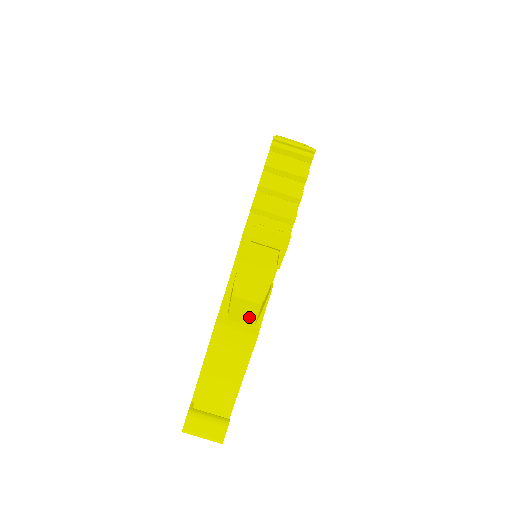
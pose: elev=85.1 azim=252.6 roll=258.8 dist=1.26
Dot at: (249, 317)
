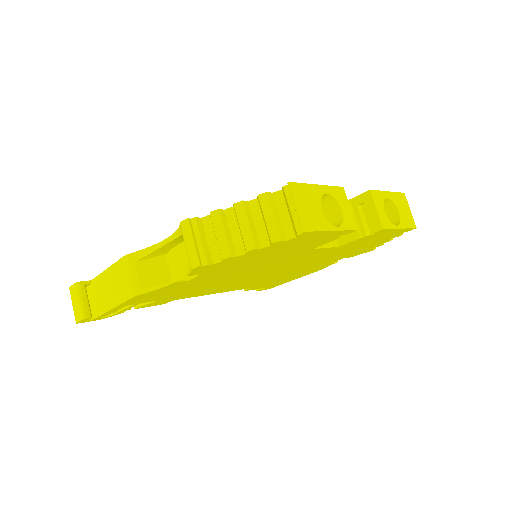
Dot at: (150, 279)
